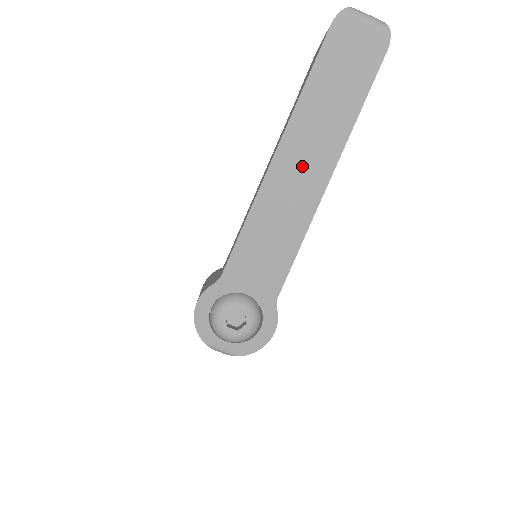
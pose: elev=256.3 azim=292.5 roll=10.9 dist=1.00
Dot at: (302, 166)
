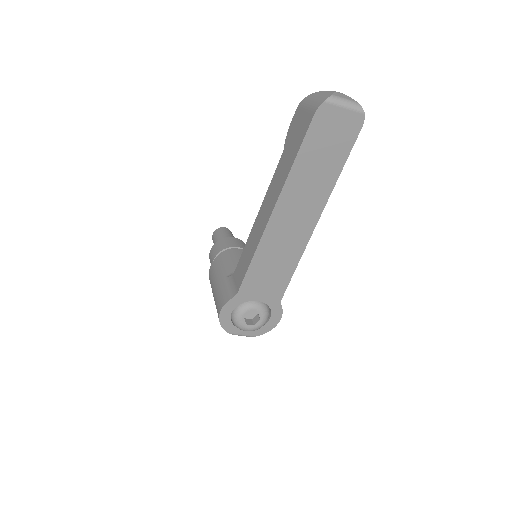
Dot at: (295, 216)
